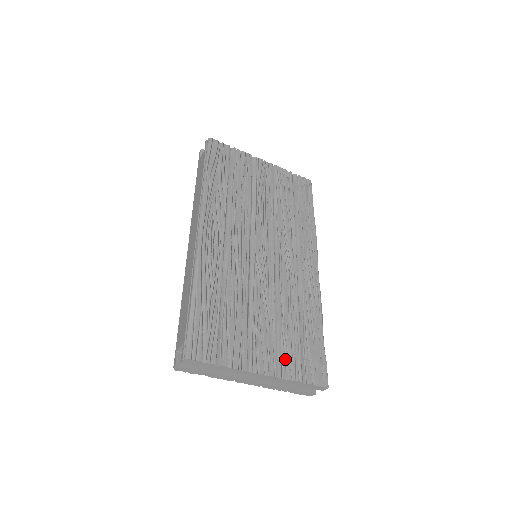
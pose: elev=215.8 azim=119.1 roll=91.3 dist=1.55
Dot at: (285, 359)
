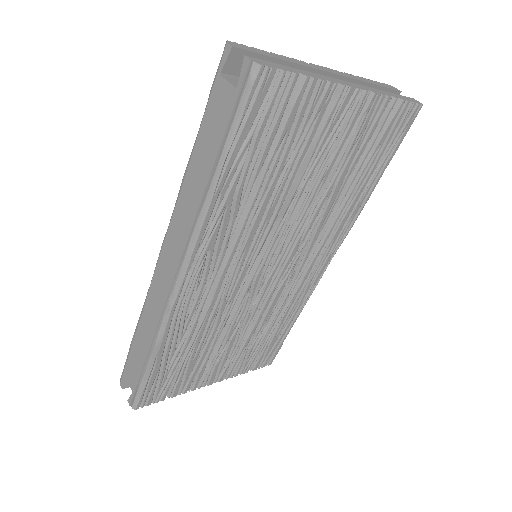
Dot at: (239, 363)
